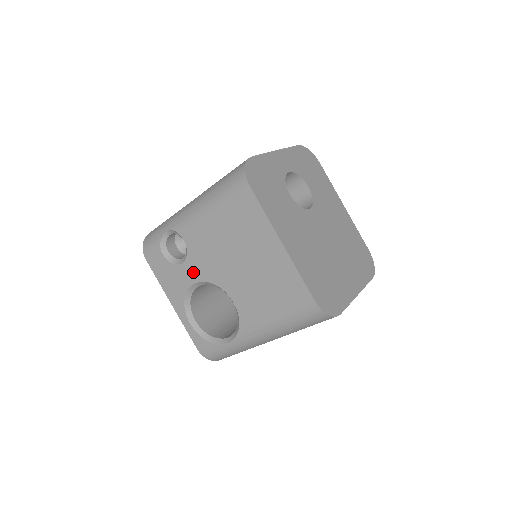
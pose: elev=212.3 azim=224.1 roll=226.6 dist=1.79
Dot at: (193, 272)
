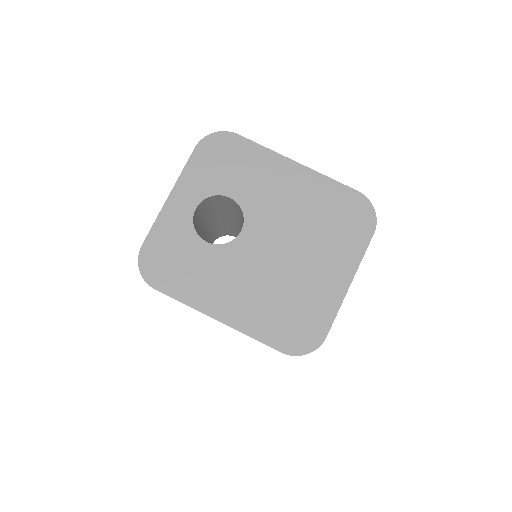
Dot at: occluded
